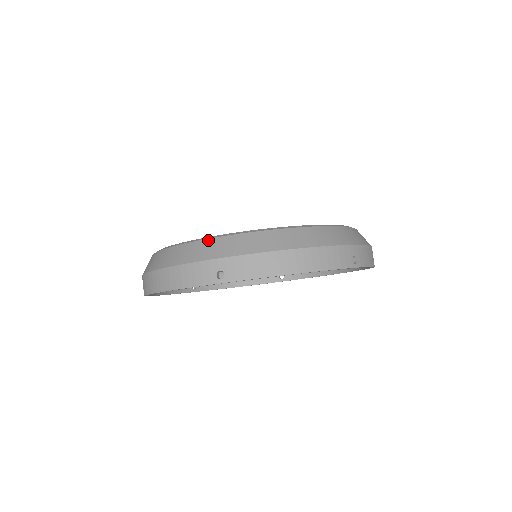
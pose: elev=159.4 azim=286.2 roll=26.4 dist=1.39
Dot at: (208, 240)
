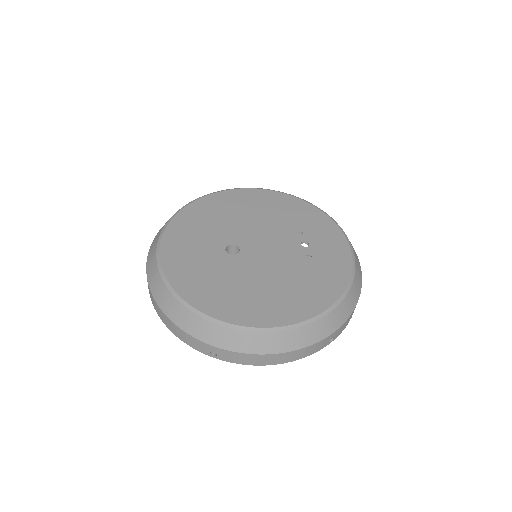
Dot at: (207, 322)
